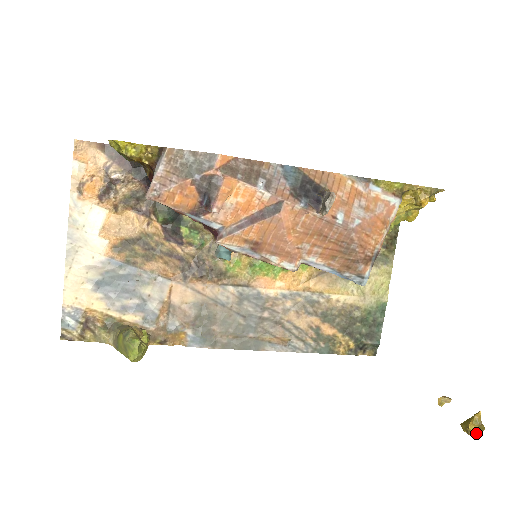
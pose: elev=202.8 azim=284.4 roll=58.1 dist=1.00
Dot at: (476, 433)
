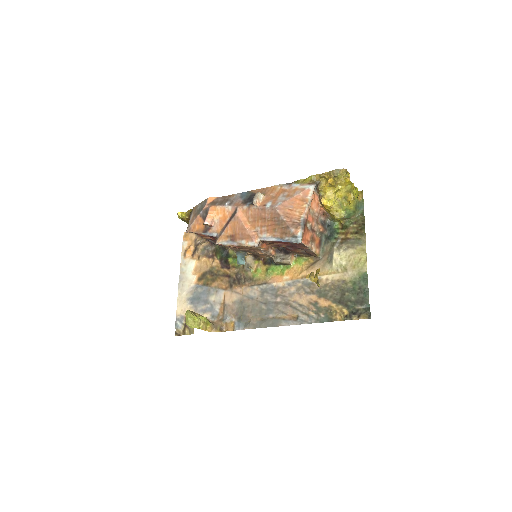
Dot at: (317, 282)
